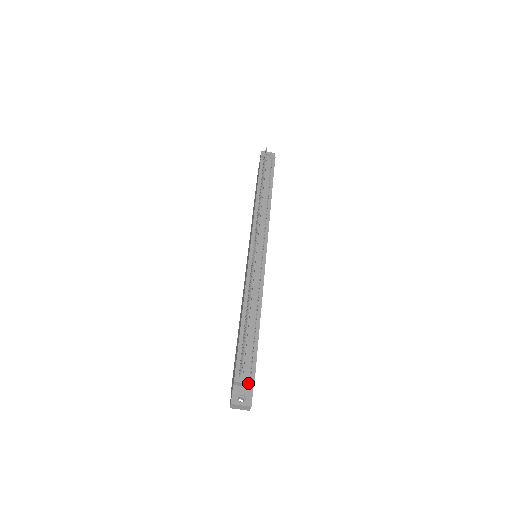
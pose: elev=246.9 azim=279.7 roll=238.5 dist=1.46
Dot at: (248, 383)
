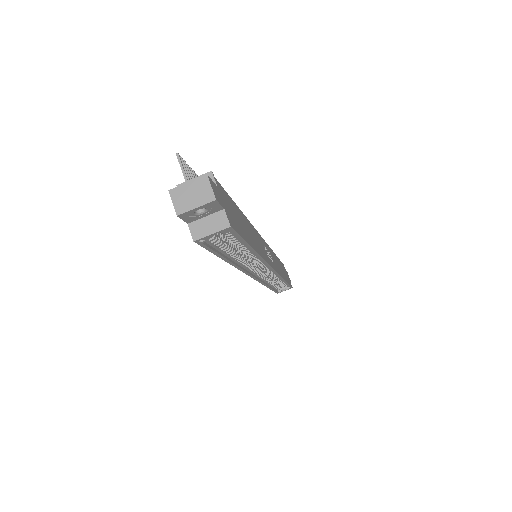
Dot at: (200, 176)
